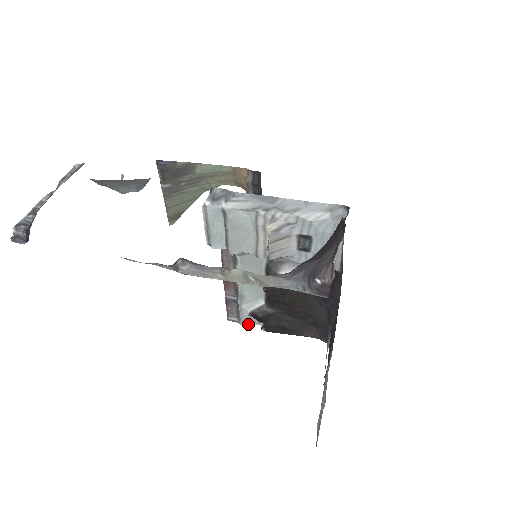
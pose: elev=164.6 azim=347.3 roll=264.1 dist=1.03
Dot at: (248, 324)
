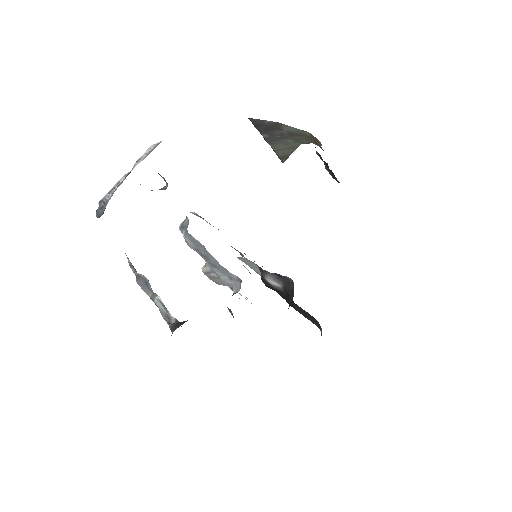
Dot at: occluded
